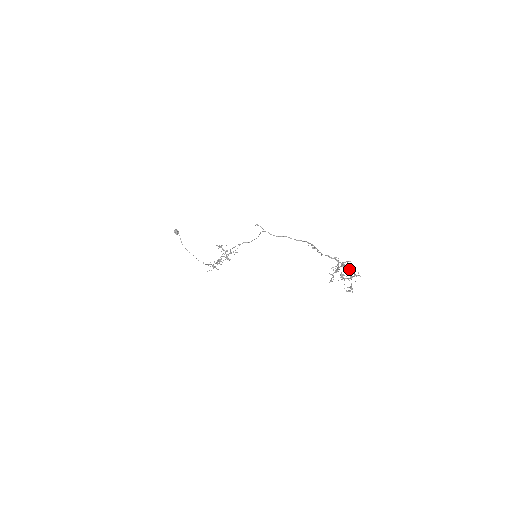
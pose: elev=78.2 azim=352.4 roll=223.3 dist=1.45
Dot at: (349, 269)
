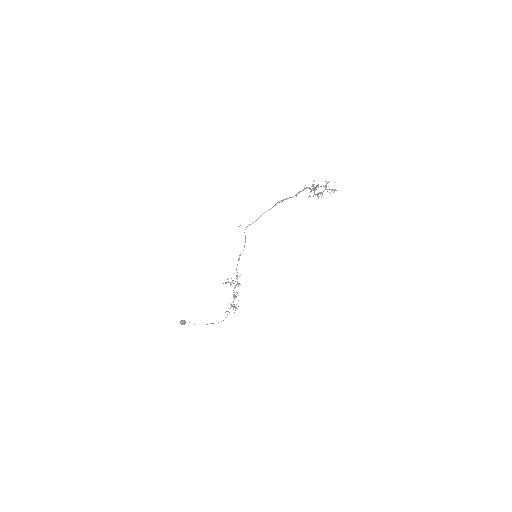
Dot at: occluded
